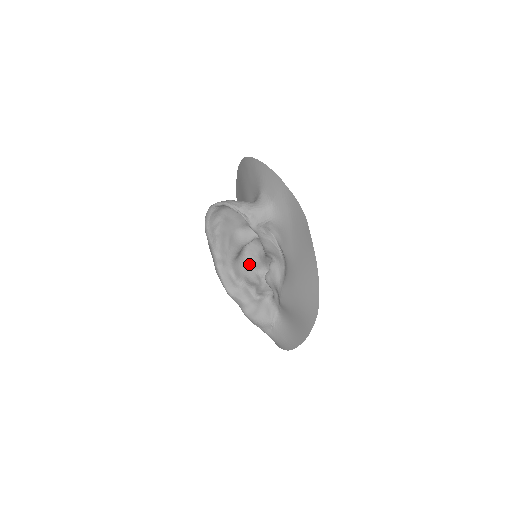
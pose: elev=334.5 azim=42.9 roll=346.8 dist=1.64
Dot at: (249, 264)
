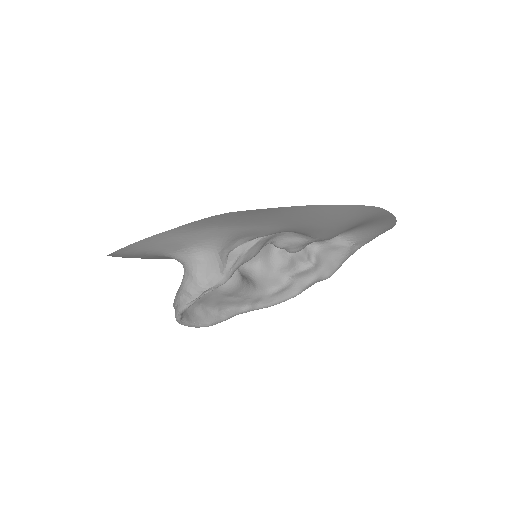
Dot at: (263, 262)
